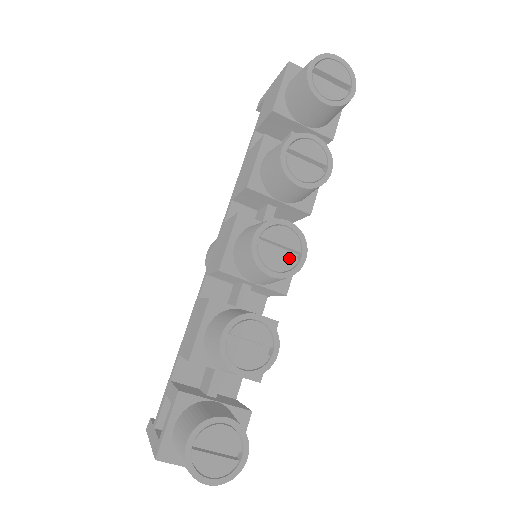
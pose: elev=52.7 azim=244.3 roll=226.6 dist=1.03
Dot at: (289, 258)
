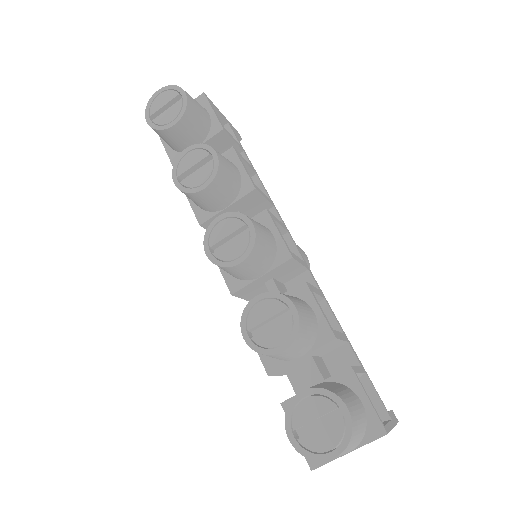
Dot at: (241, 238)
